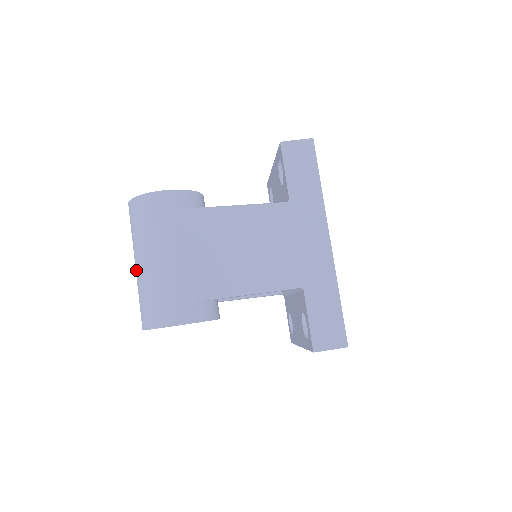
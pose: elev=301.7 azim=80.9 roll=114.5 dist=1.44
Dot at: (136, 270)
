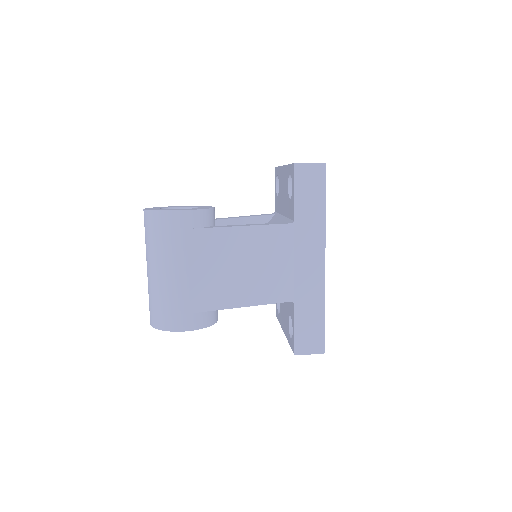
Dot at: (148, 273)
